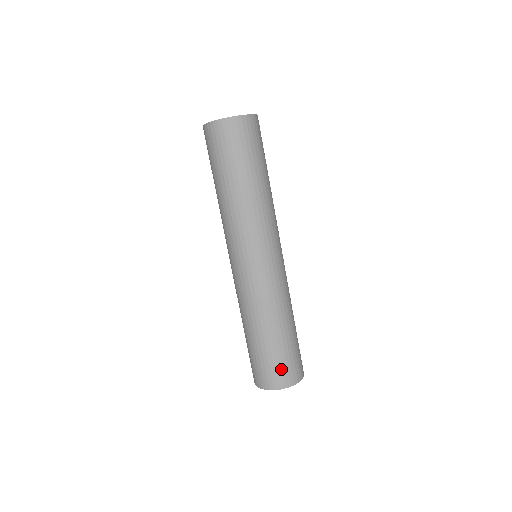
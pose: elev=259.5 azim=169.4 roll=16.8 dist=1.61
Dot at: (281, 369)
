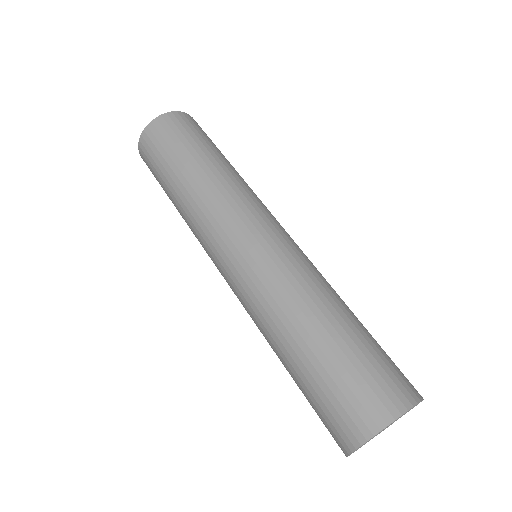
Dot at: (364, 387)
